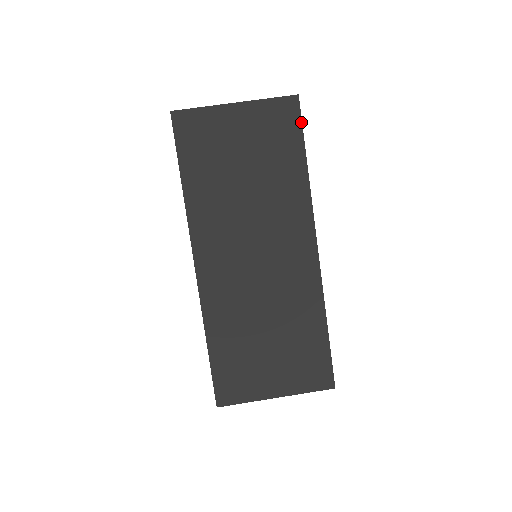
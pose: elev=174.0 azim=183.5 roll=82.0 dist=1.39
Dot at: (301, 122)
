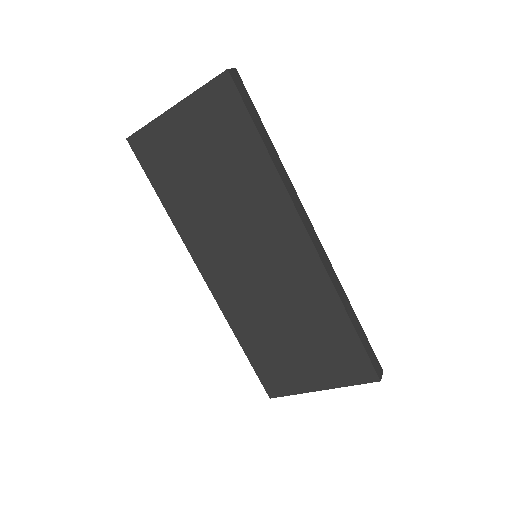
Dot at: (242, 101)
